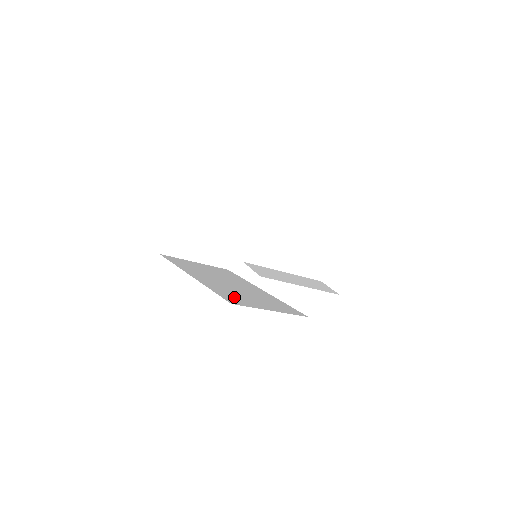
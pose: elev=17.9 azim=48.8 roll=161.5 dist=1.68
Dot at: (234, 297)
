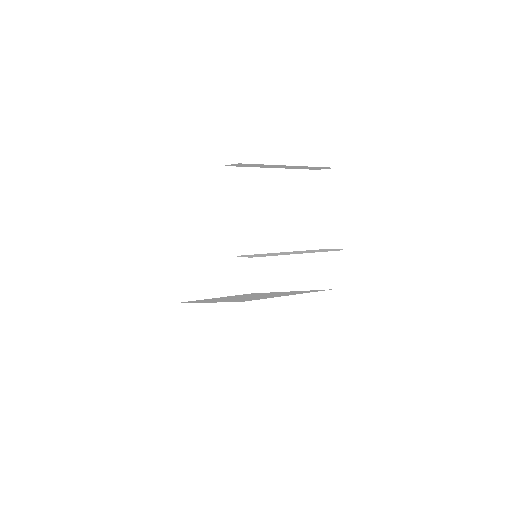
Dot at: (247, 299)
